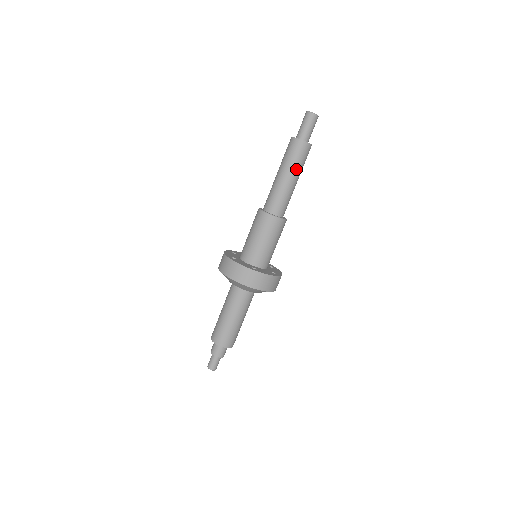
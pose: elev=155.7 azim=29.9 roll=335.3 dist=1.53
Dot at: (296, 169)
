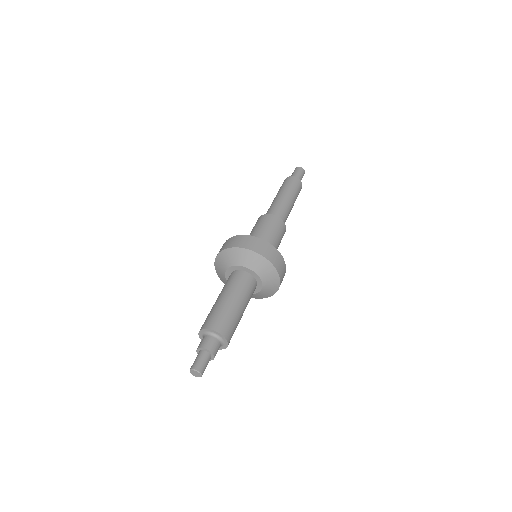
Dot at: (295, 198)
